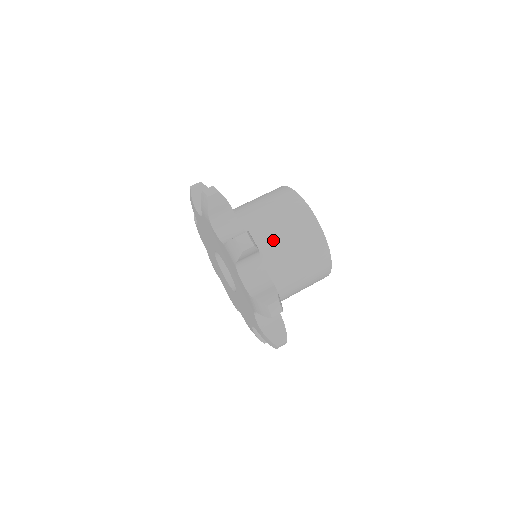
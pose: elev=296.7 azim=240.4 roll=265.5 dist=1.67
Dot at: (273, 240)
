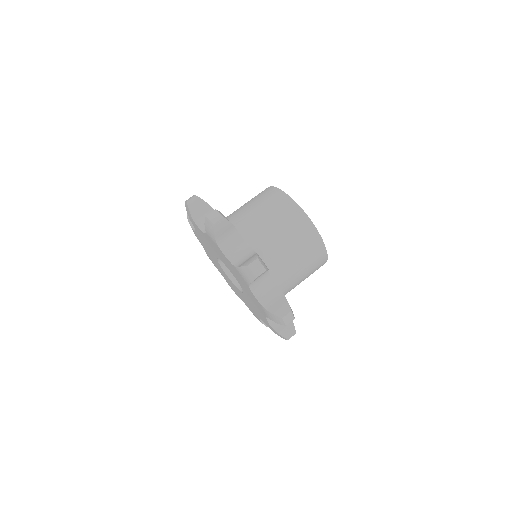
Dot at: (253, 223)
